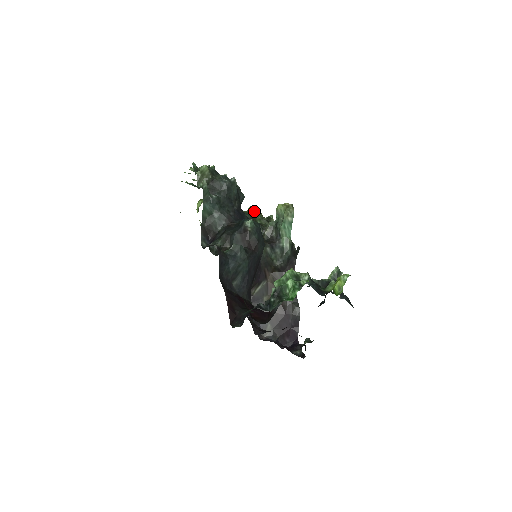
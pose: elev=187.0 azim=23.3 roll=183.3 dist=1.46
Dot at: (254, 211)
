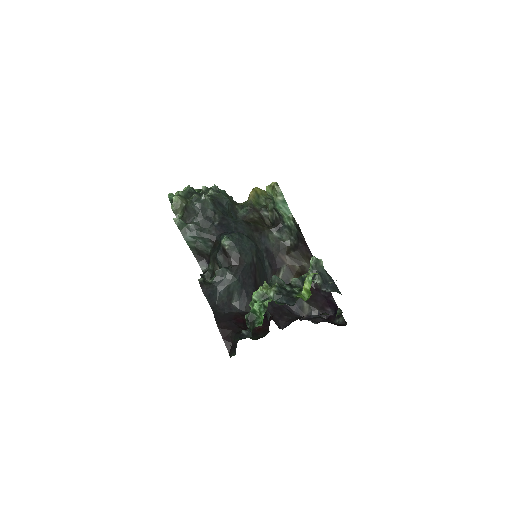
Dot at: (254, 197)
